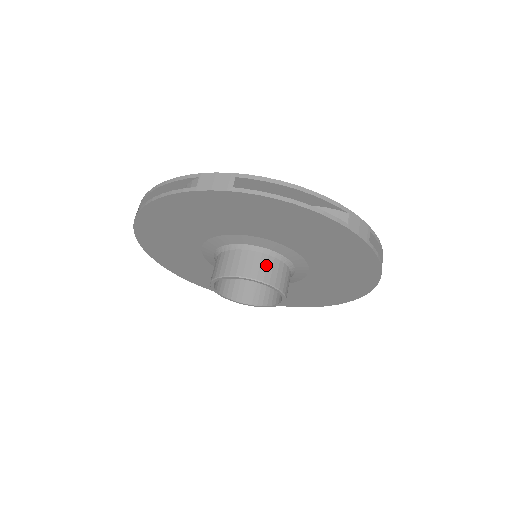
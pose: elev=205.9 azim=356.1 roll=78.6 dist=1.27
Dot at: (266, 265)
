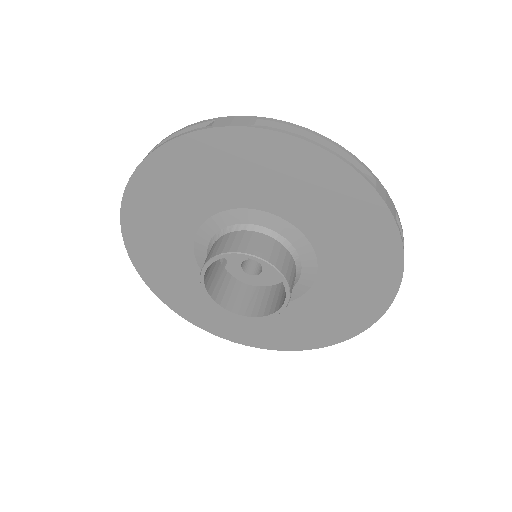
Dot at: (272, 248)
